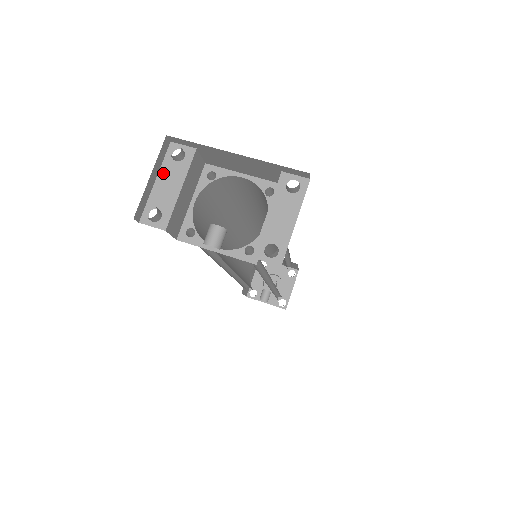
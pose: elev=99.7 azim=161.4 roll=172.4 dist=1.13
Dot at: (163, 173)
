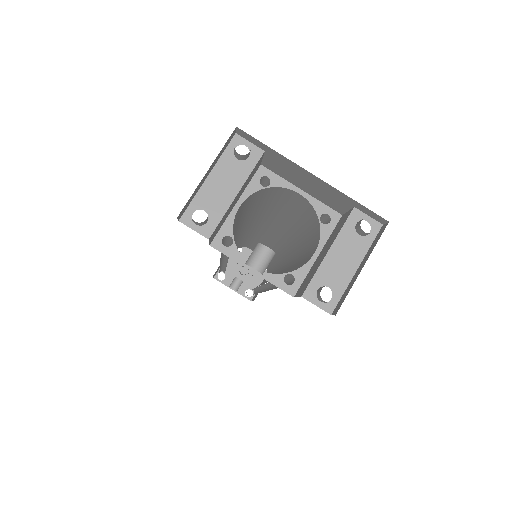
Dot at: (219, 169)
